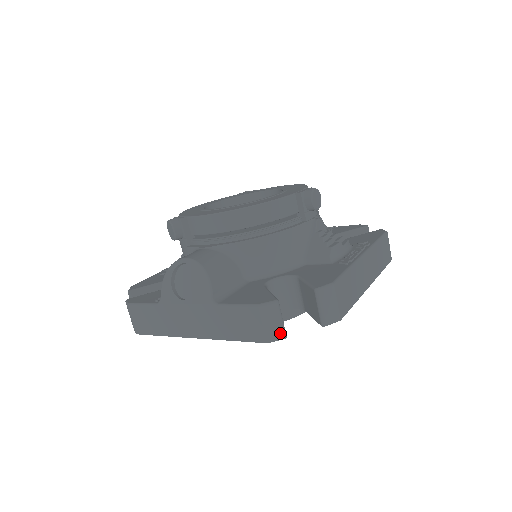
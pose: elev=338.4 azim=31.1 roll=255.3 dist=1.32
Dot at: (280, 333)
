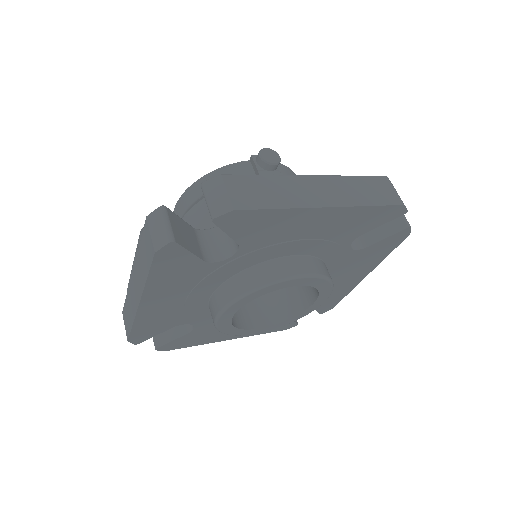
Dot at: (165, 237)
